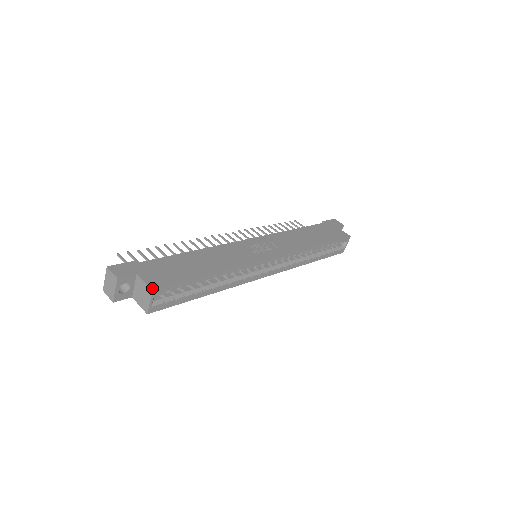
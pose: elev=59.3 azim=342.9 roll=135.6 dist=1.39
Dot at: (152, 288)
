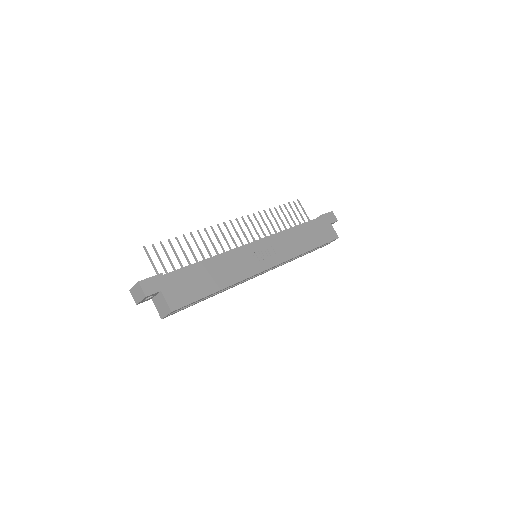
Dot at: (172, 309)
